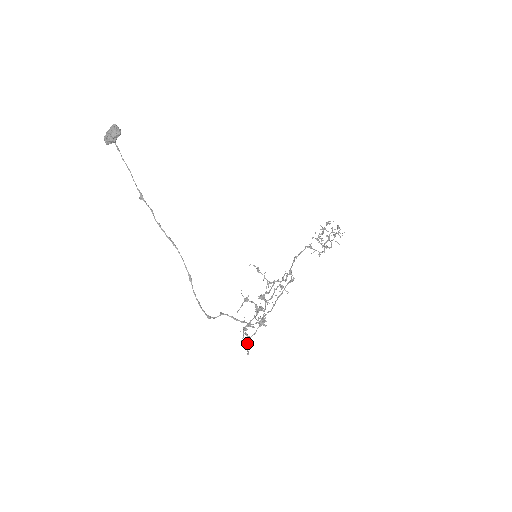
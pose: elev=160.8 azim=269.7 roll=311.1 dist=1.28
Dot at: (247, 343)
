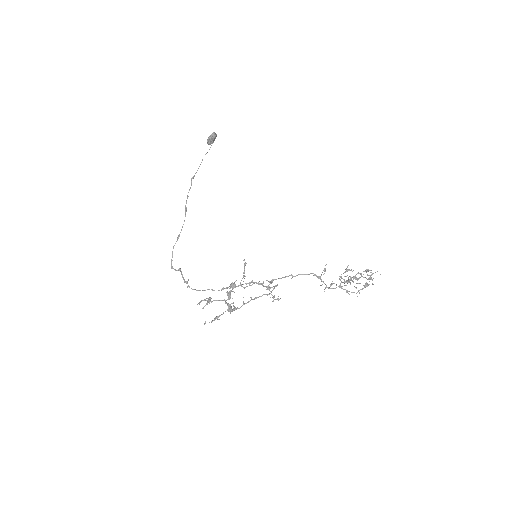
Dot at: (215, 319)
